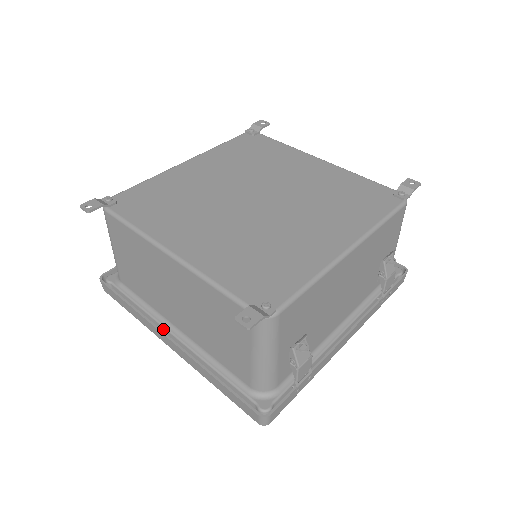
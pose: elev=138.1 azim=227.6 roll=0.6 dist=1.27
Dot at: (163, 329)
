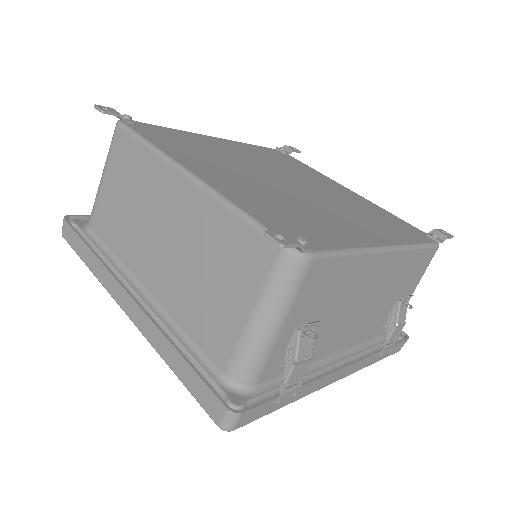
Dot at: occluded
